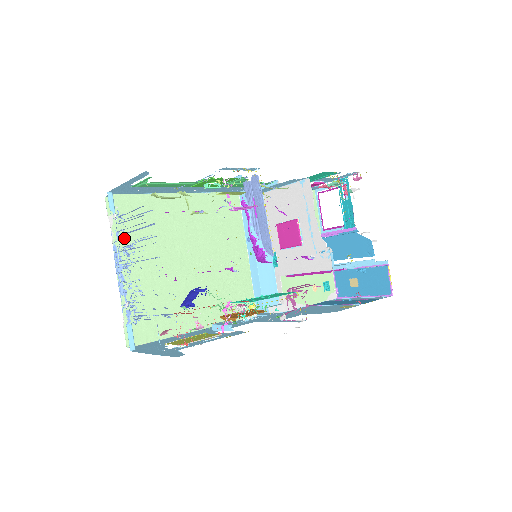
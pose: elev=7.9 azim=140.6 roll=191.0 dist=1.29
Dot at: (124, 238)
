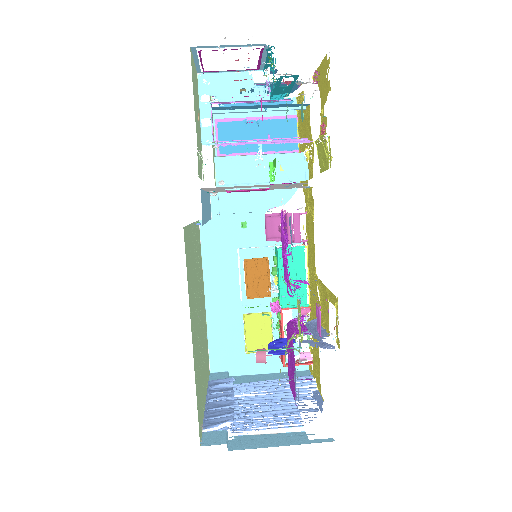
Dot at: (202, 405)
